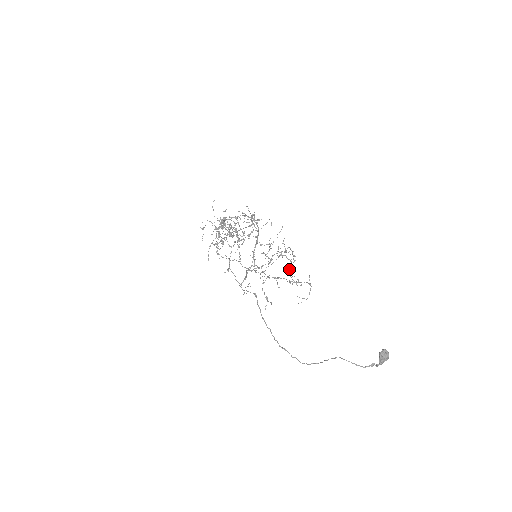
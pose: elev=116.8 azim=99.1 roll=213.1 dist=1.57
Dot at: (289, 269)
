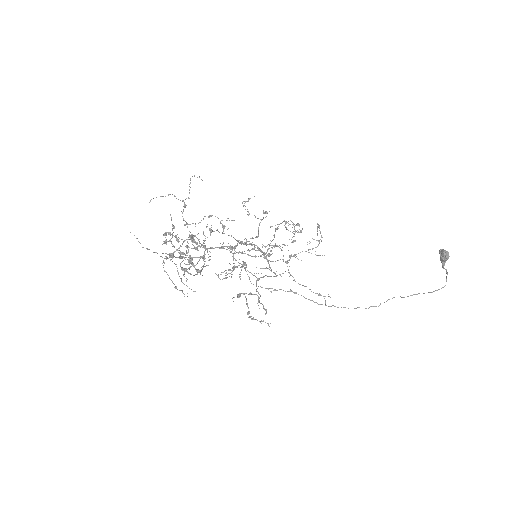
Dot at: occluded
